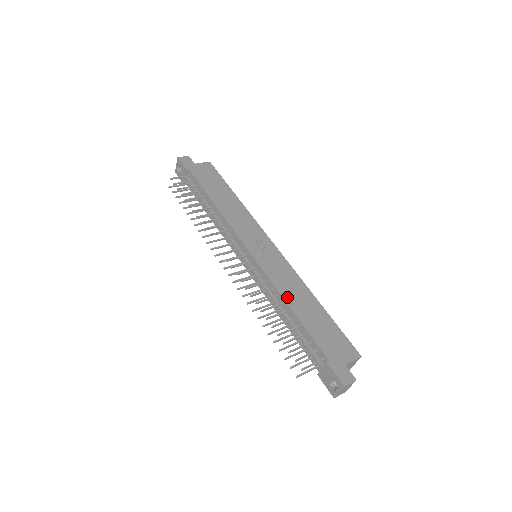
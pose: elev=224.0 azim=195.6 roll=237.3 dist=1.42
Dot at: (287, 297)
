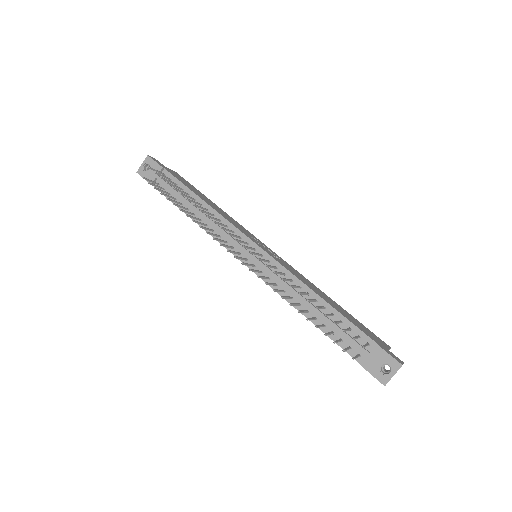
Dot at: (311, 288)
